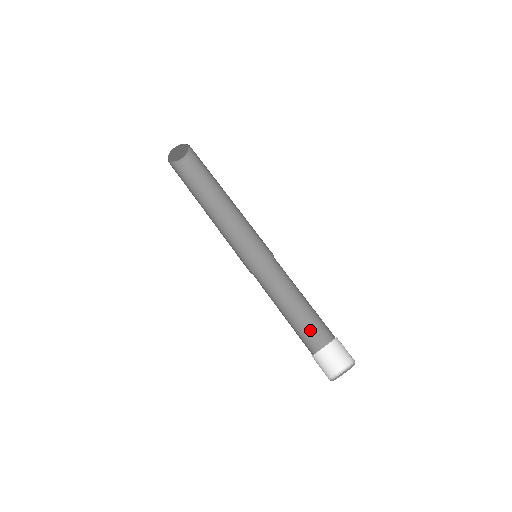
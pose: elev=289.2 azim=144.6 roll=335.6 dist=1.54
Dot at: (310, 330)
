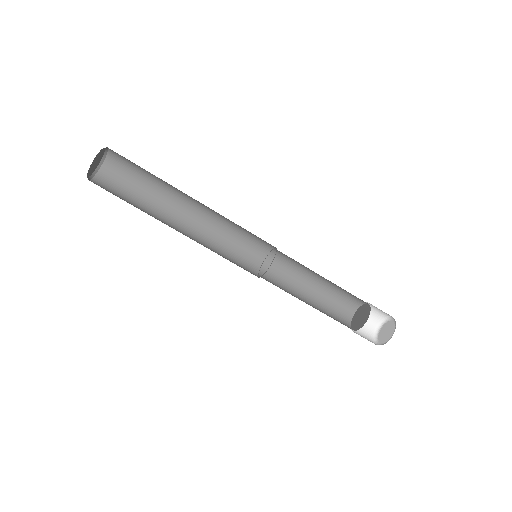
Dot at: (336, 303)
